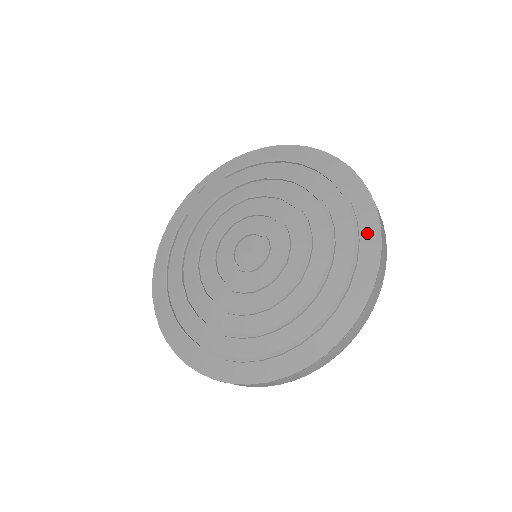
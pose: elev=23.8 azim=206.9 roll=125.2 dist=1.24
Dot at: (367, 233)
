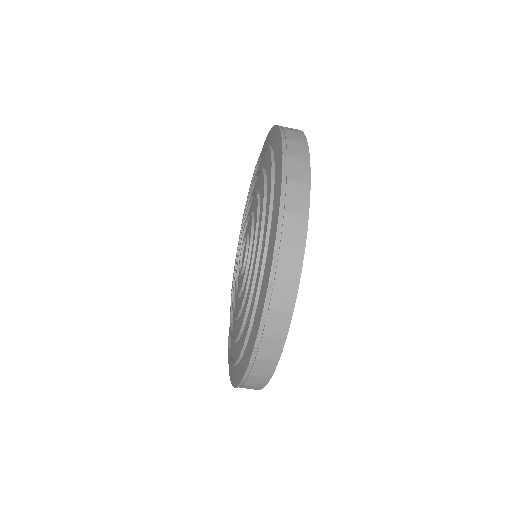
Dot at: occluded
